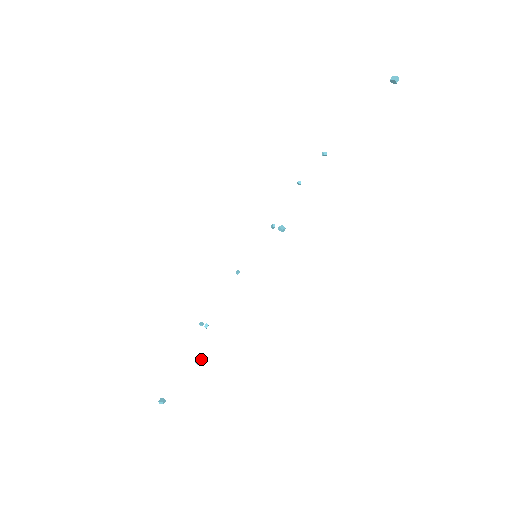
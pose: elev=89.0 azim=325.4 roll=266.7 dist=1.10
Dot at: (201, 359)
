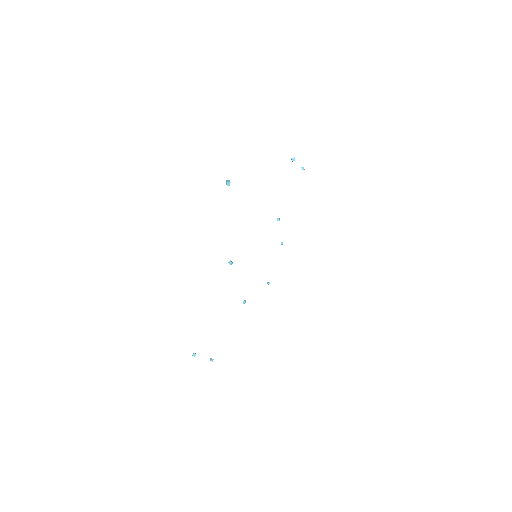
Dot at: (194, 354)
